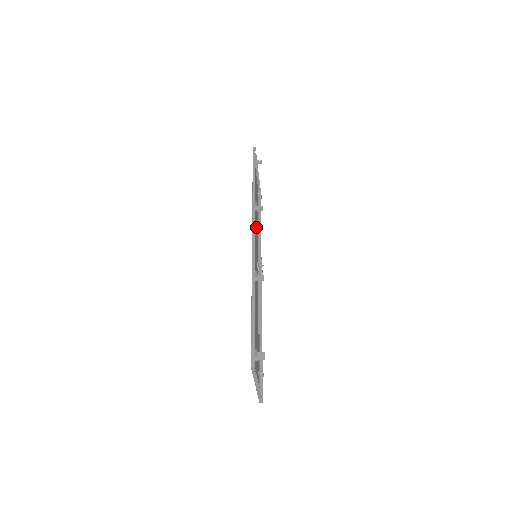
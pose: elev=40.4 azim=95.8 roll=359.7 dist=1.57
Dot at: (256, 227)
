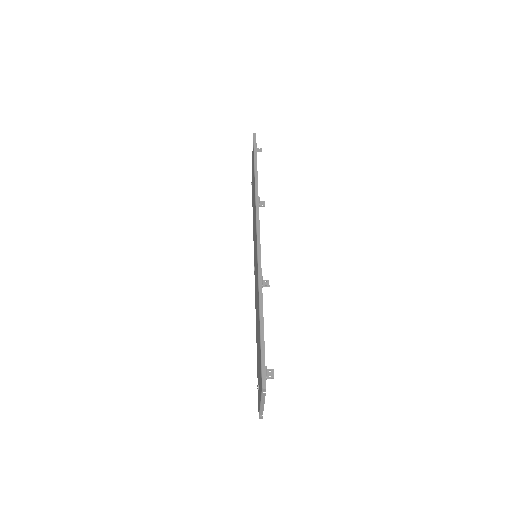
Dot at: occluded
